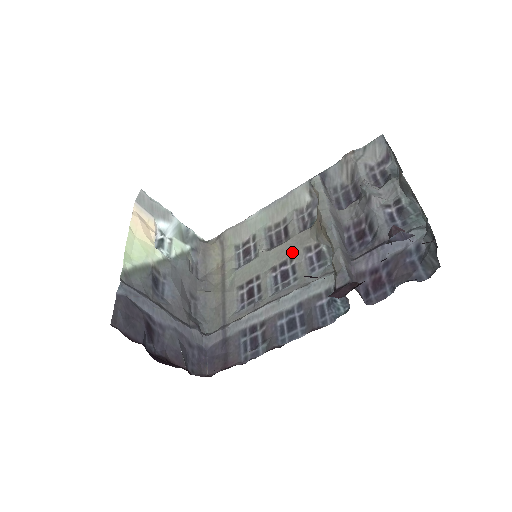
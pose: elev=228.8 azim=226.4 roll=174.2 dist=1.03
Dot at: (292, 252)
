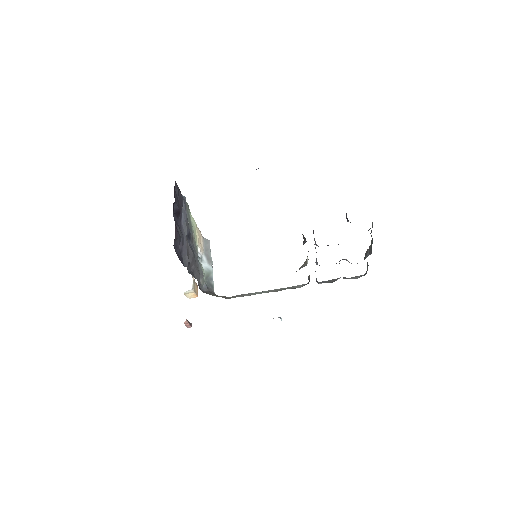
Dot at: occluded
